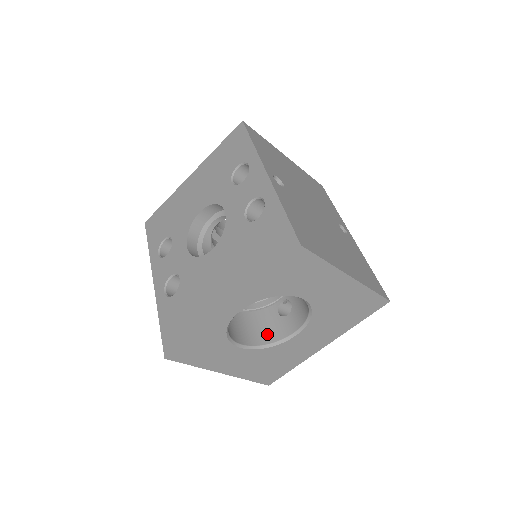
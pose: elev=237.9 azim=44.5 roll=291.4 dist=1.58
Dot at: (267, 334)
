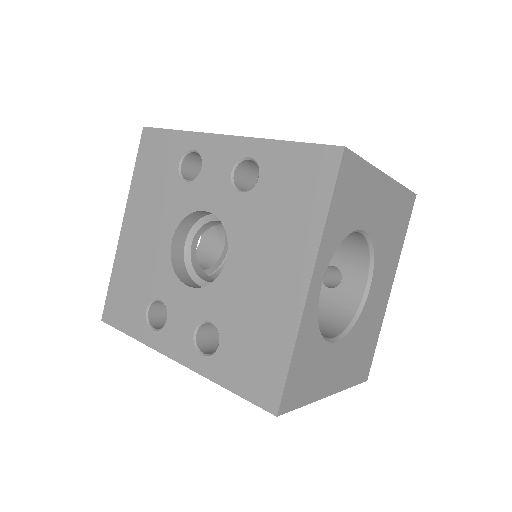
Dot at: (340, 314)
